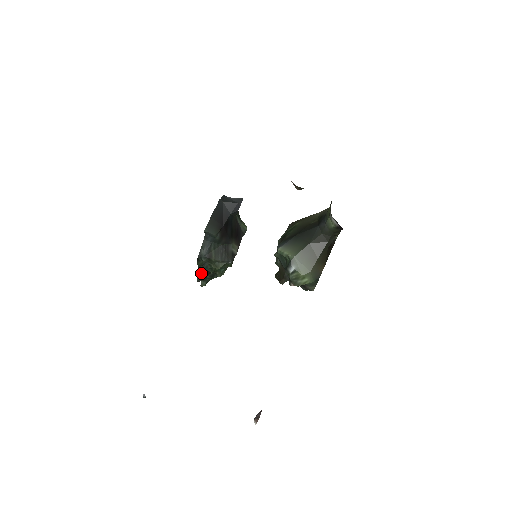
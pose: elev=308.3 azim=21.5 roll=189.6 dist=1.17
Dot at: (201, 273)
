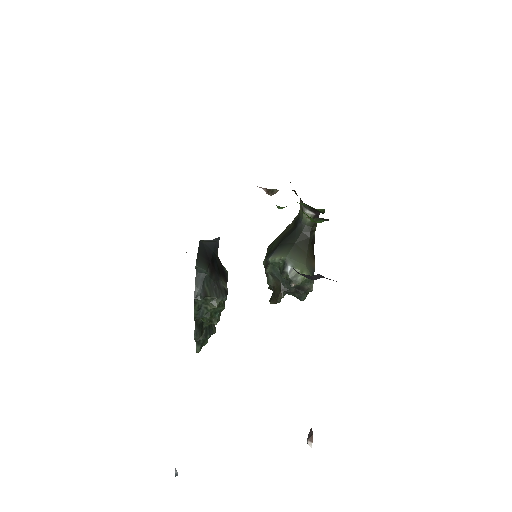
Dot at: (196, 327)
